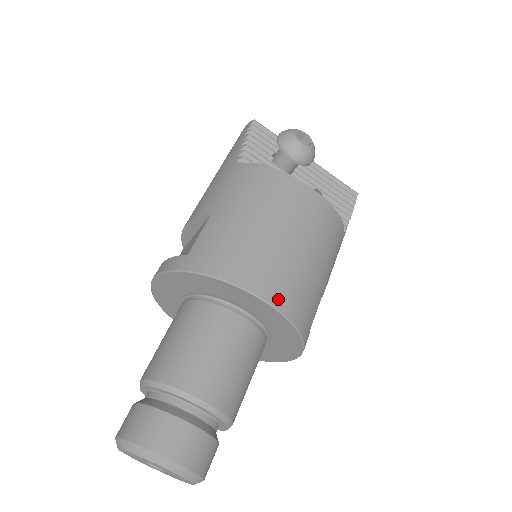
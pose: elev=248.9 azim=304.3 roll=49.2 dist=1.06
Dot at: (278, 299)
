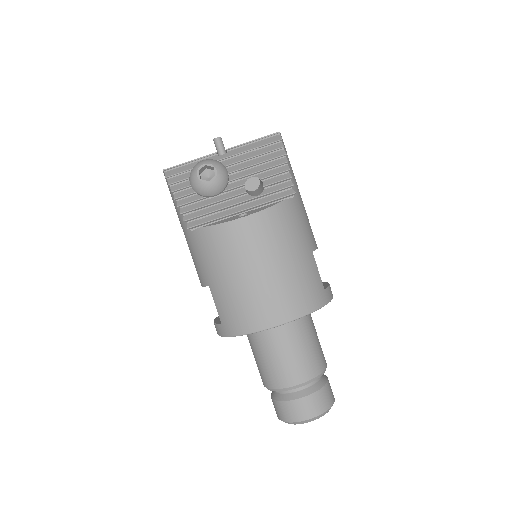
Dot at: (289, 314)
